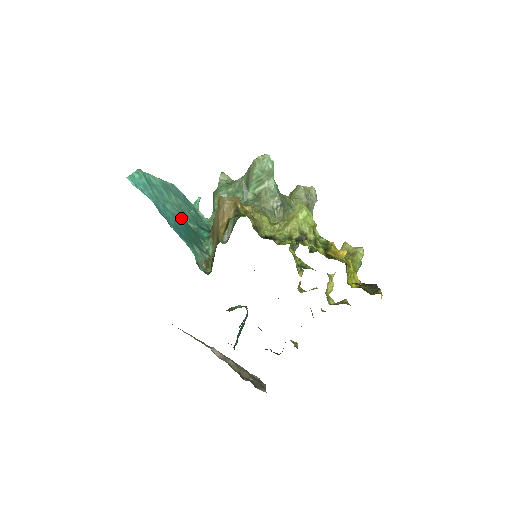
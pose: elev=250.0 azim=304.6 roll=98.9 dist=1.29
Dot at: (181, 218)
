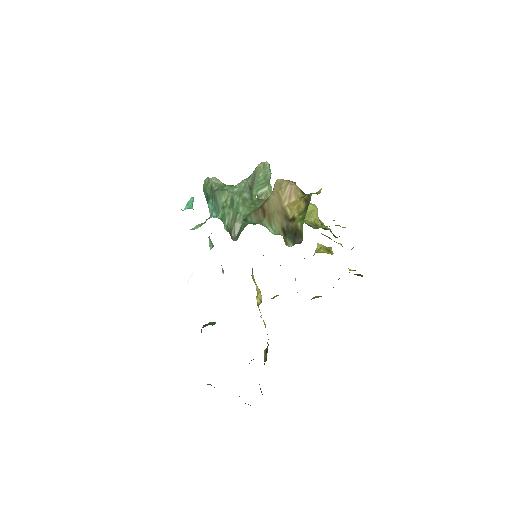
Dot at: occluded
